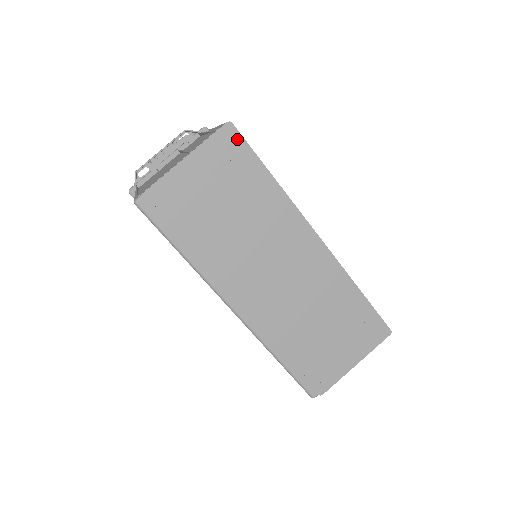
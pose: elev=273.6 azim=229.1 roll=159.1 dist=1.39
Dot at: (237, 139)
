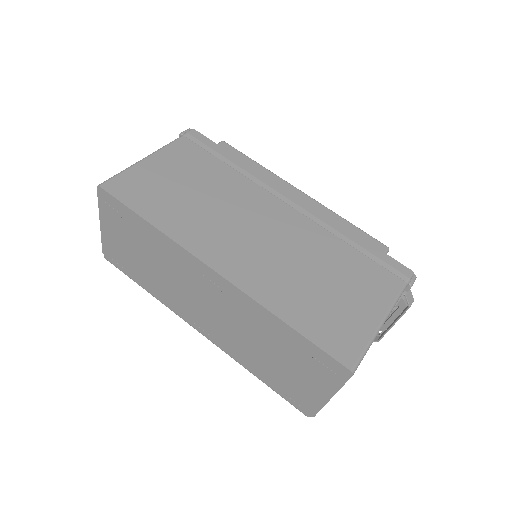
Dot at: (110, 198)
